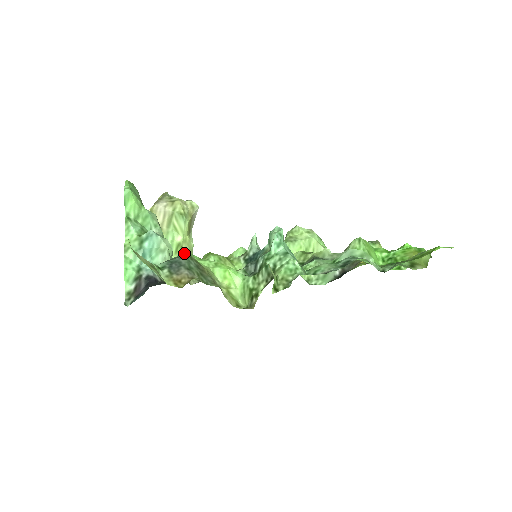
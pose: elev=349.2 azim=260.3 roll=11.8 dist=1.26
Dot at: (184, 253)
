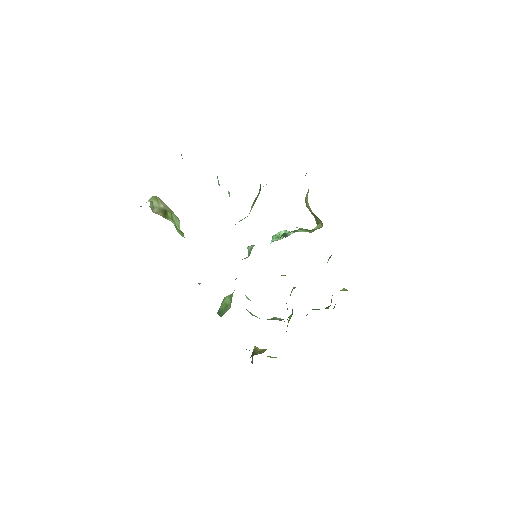
Dot at: occluded
